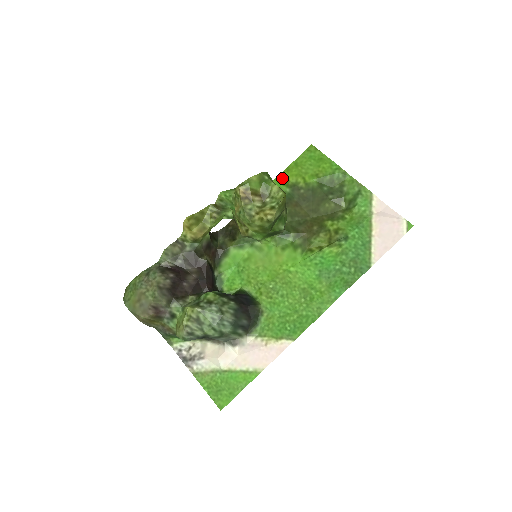
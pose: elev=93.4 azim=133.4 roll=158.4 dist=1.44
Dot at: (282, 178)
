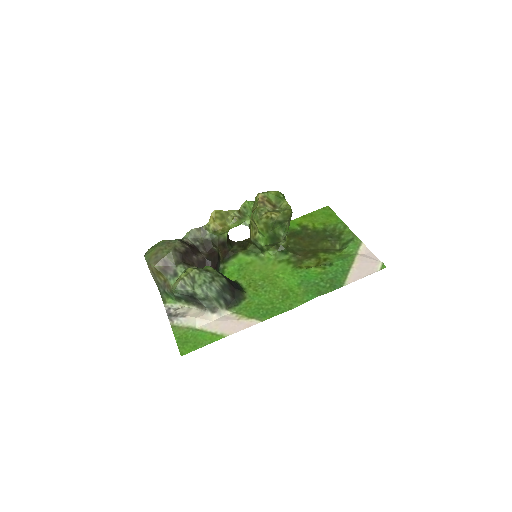
Dot at: (297, 221)
